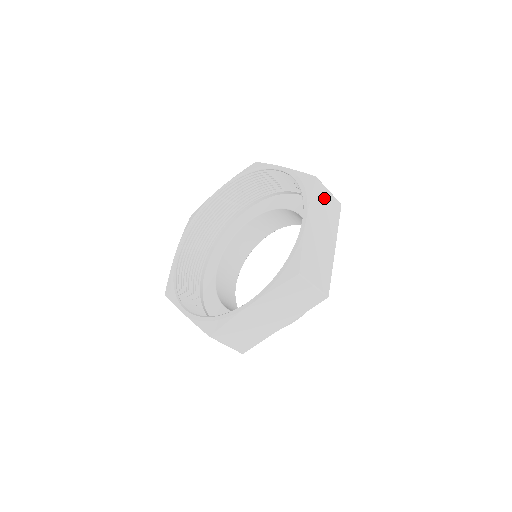
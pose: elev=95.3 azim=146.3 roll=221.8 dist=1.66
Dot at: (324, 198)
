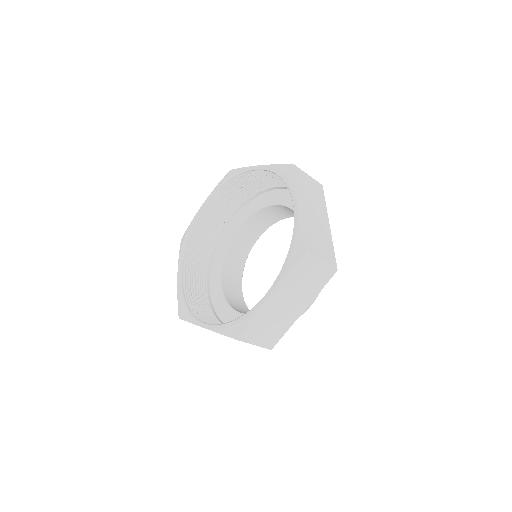
Dot at: (306, 182)
